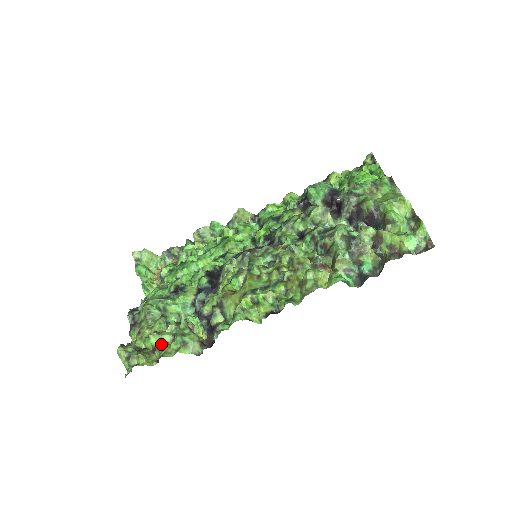
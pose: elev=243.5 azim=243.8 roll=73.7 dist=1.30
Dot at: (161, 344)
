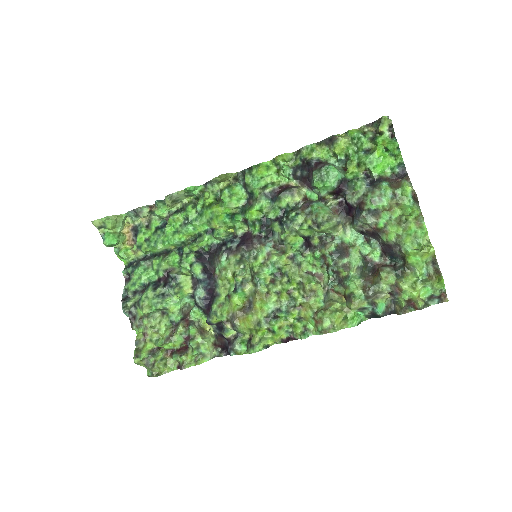
Dot at: (174, 347)
